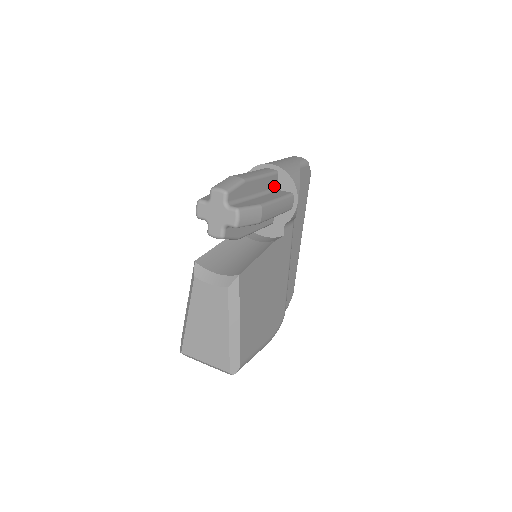
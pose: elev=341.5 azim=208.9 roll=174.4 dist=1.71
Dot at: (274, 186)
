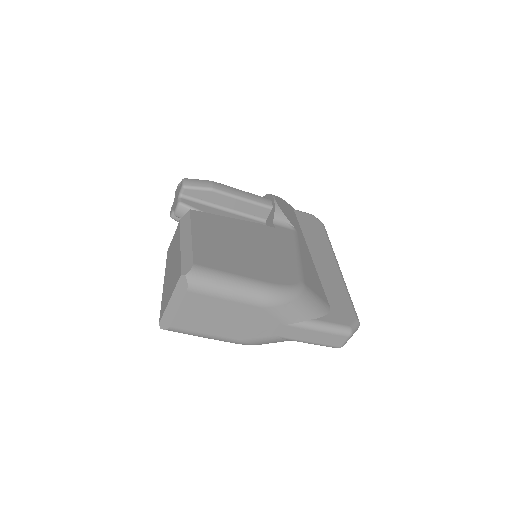
Dot at: occluded
